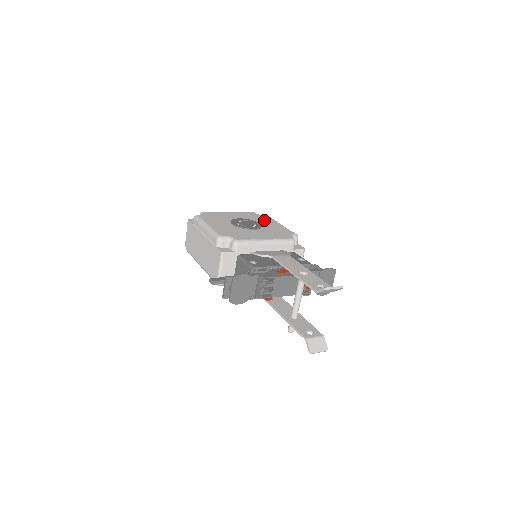
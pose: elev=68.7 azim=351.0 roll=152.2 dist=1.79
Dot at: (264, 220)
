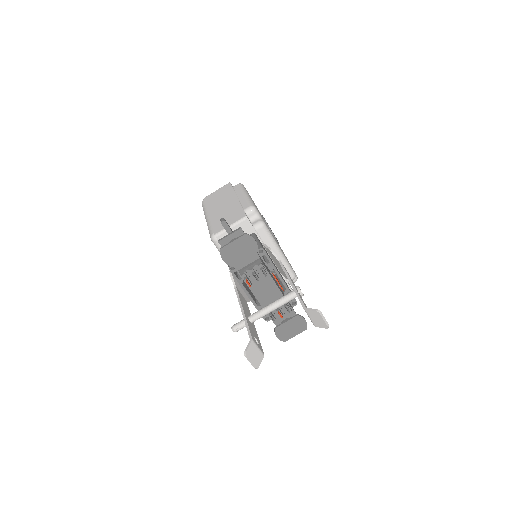
Dot at: occluded
